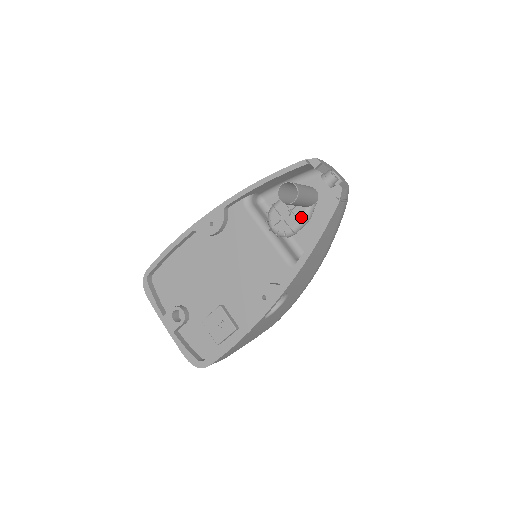
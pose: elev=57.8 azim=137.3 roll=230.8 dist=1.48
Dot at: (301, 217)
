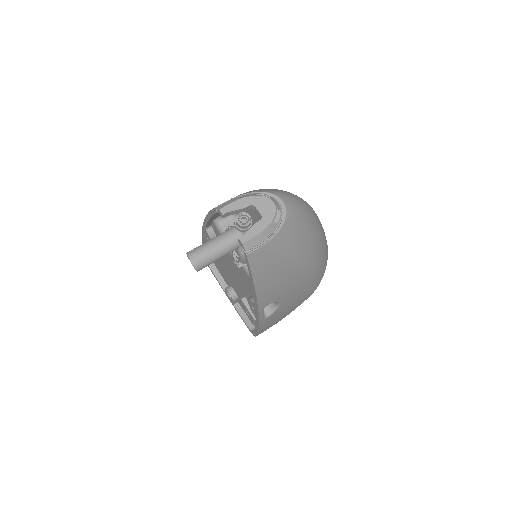
Dot at: (239, 255)
